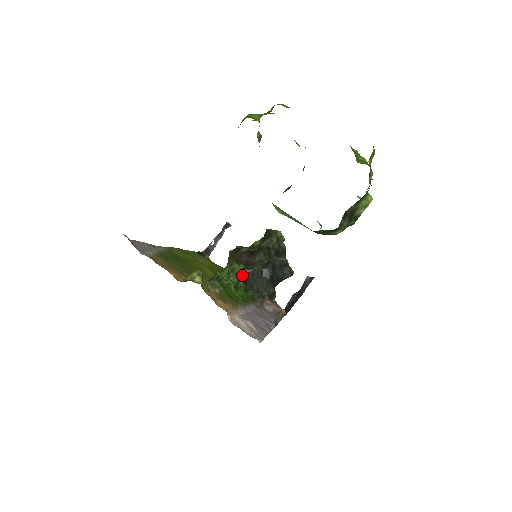
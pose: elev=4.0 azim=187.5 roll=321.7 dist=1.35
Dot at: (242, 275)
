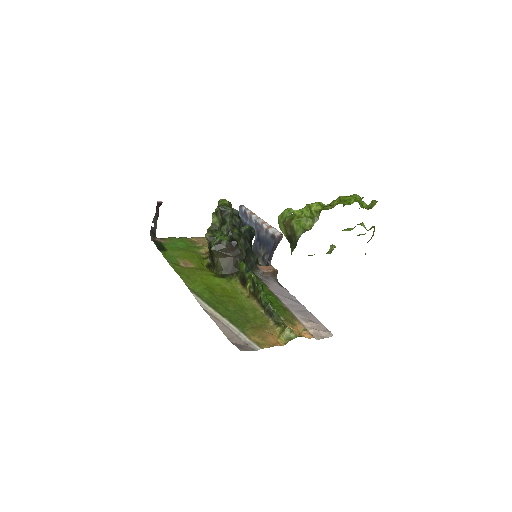
Dot at: occluded
